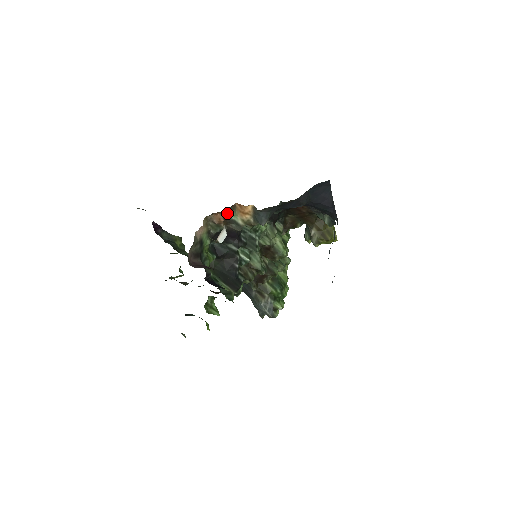
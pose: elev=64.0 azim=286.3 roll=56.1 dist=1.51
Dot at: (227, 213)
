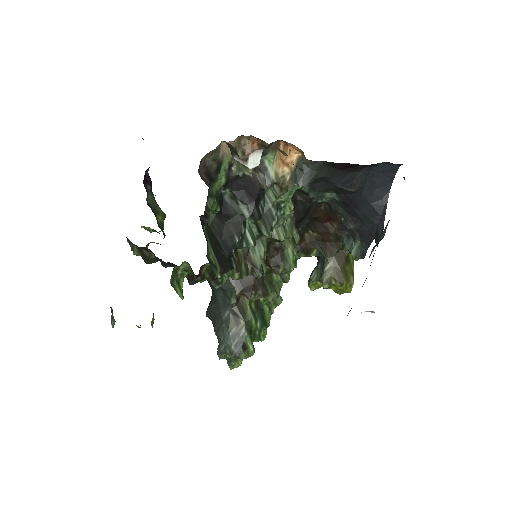
Dot at: (265, 150)
